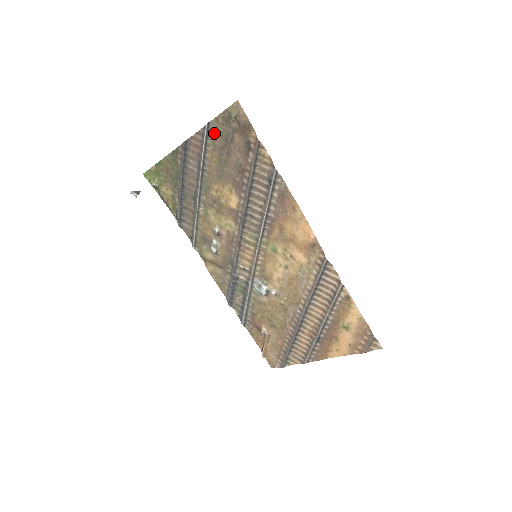
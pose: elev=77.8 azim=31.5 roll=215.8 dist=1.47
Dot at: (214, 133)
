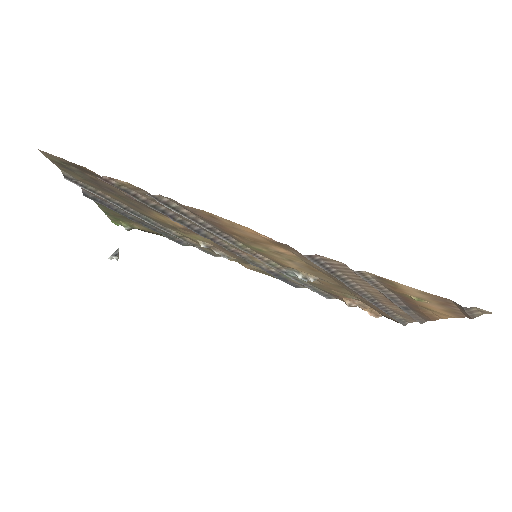
Dot at: (80, 180)
